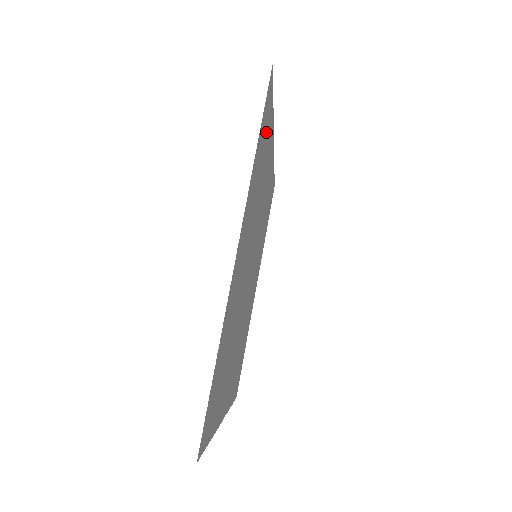
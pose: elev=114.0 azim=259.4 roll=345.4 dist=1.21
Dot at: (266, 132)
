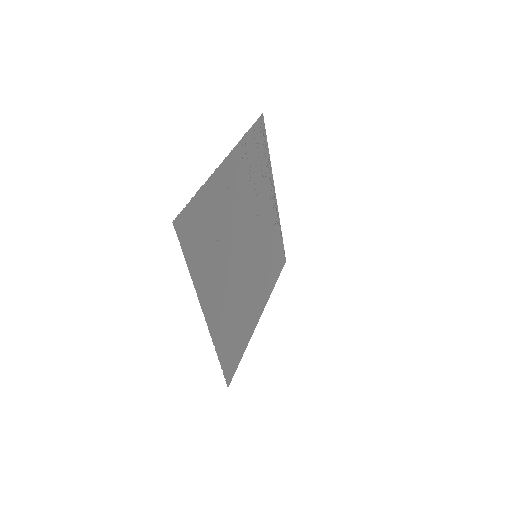
Dot at: (260, 152)
